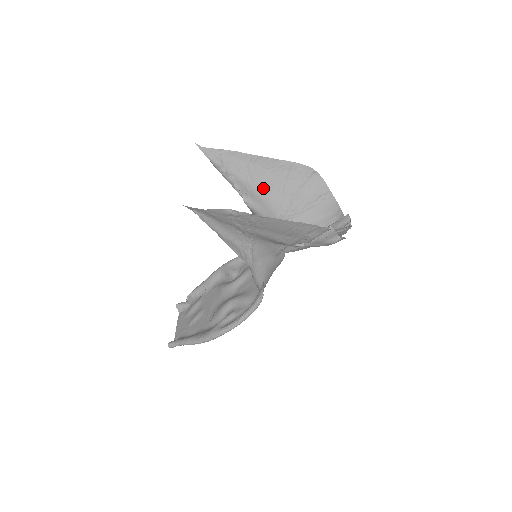
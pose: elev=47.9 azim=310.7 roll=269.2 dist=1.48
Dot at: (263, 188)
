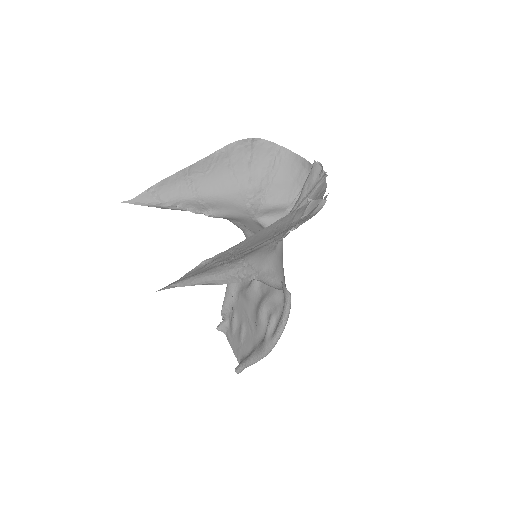
Dot at: (216, 192)
